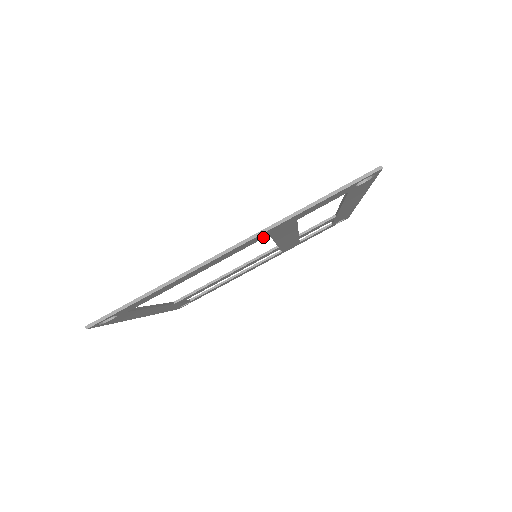
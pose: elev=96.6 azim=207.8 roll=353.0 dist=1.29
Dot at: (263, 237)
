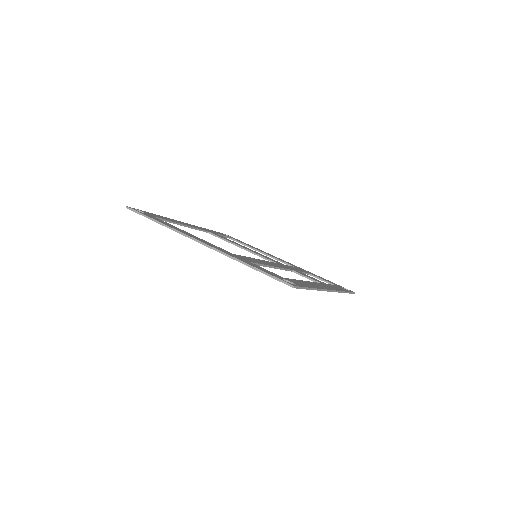
Dot at: occluded
